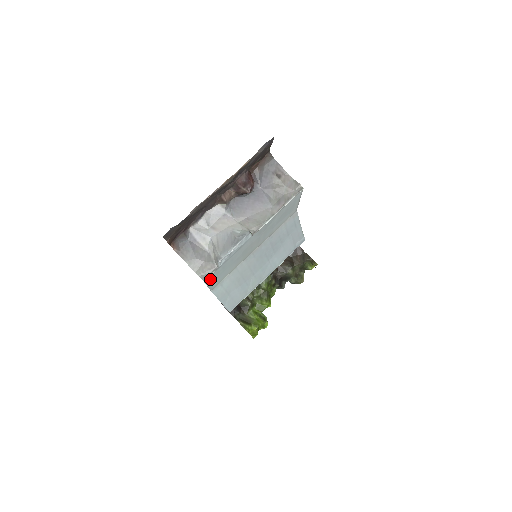
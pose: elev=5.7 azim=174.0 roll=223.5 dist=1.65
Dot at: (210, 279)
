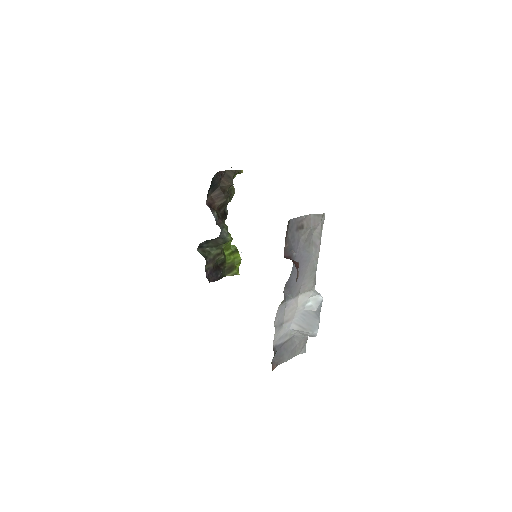
Dot at: occluded
